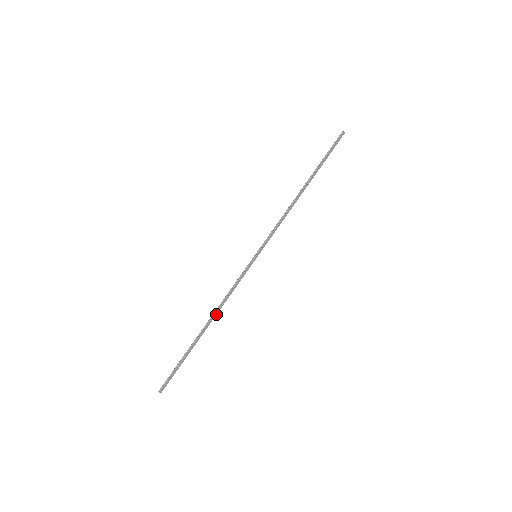
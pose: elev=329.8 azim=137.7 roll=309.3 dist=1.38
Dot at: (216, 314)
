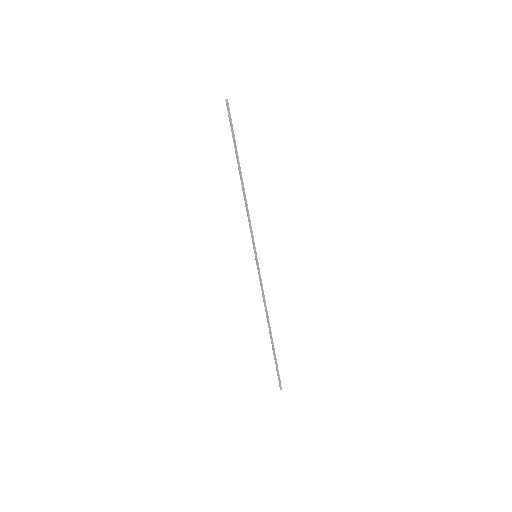
Dot at: (268, 316)
